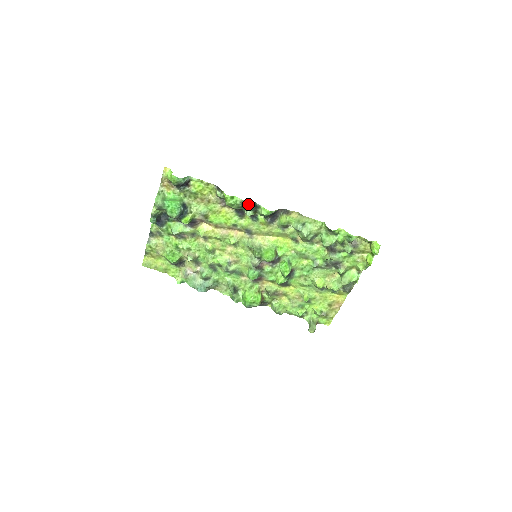
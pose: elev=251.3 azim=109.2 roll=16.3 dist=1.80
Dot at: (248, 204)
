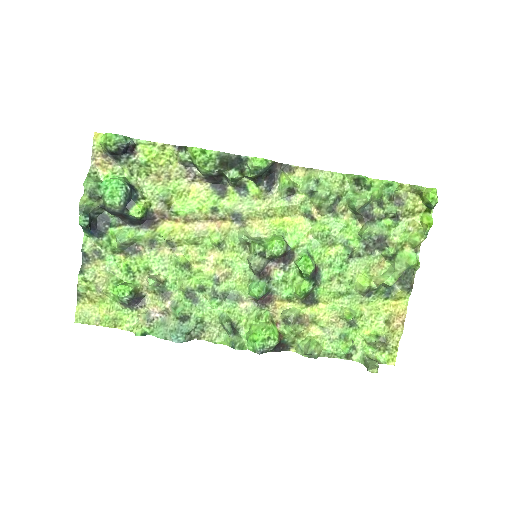
Dot at: (229, 160)
